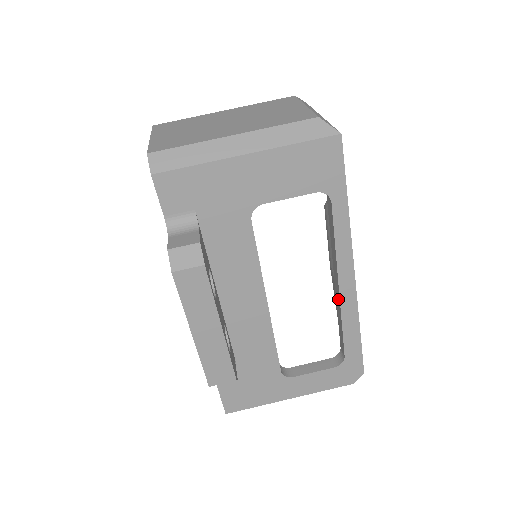
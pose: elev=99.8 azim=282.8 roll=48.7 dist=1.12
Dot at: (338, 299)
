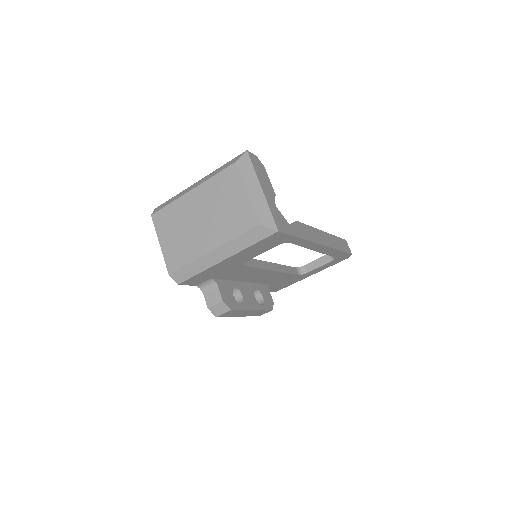
Dot at: occluded
